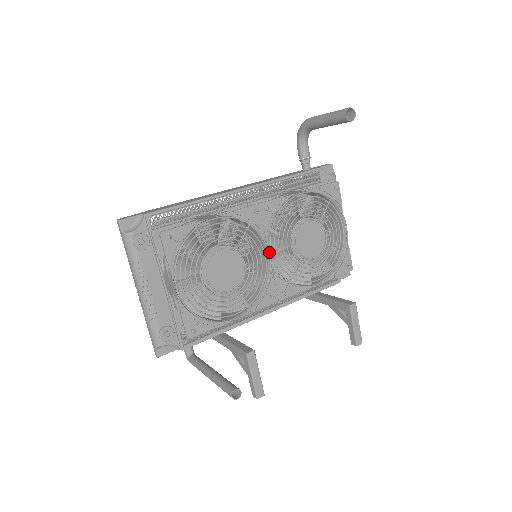
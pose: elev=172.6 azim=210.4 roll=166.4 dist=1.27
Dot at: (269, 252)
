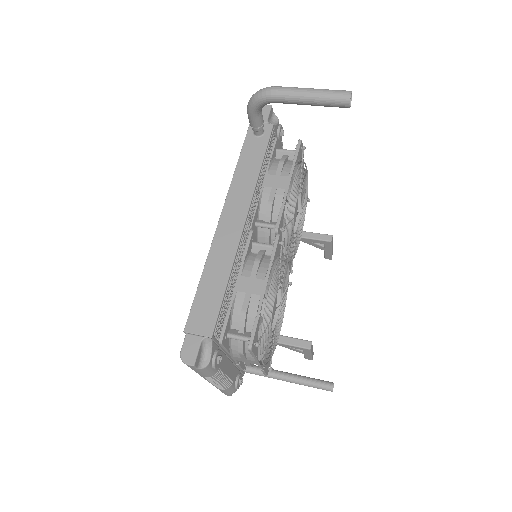
Dot at: (287, 260)
